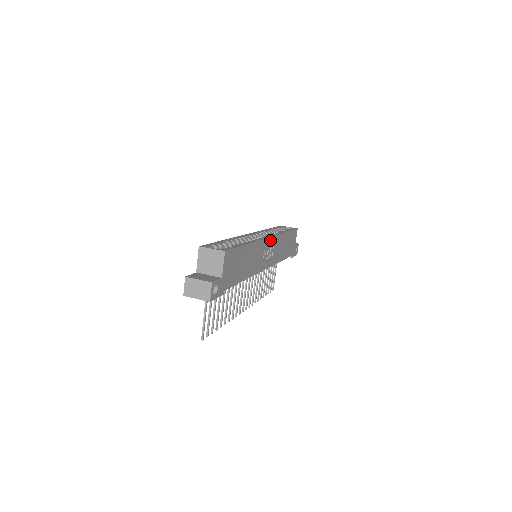
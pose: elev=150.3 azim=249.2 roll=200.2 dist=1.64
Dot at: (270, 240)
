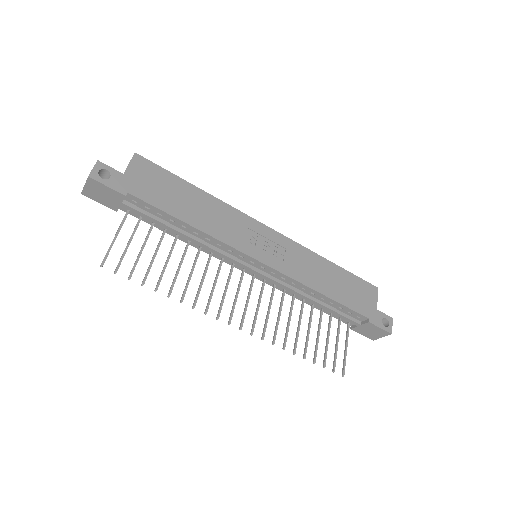
Dot at: (272, 233)
